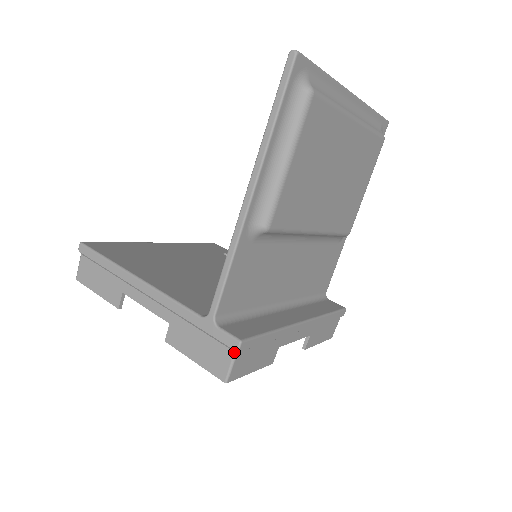
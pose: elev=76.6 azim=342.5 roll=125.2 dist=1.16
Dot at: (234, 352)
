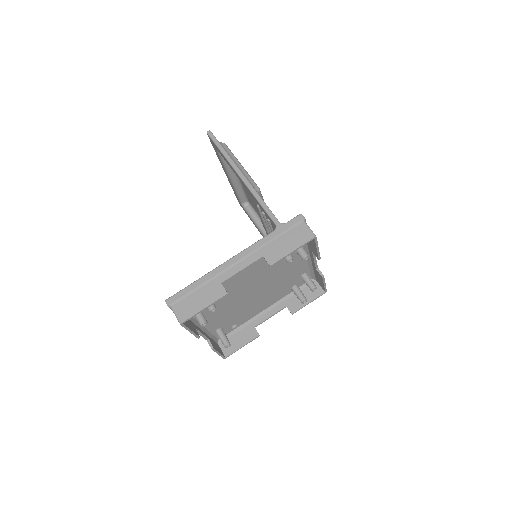
Dot at: (303, 222)
